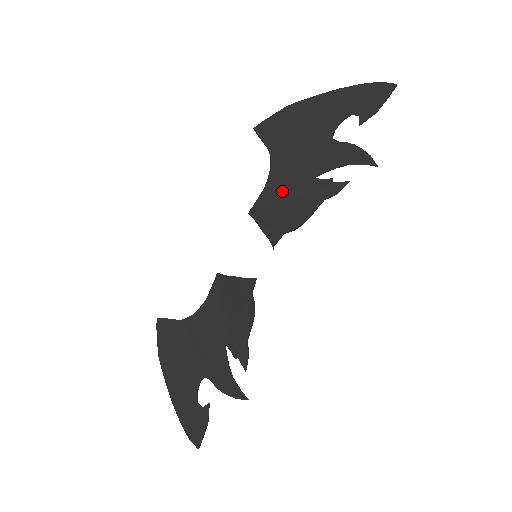
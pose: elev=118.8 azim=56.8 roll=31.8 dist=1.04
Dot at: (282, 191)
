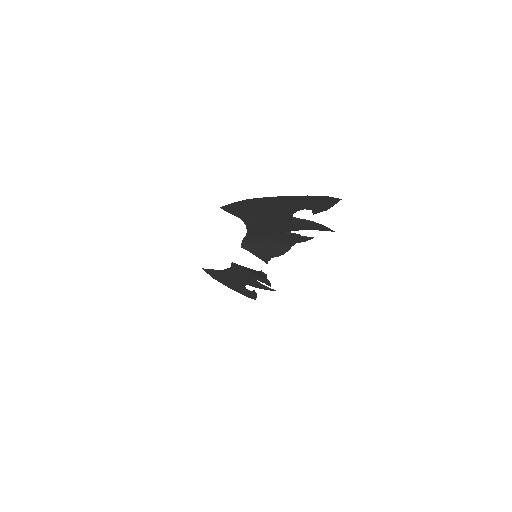
Dot at: (261, 236)
